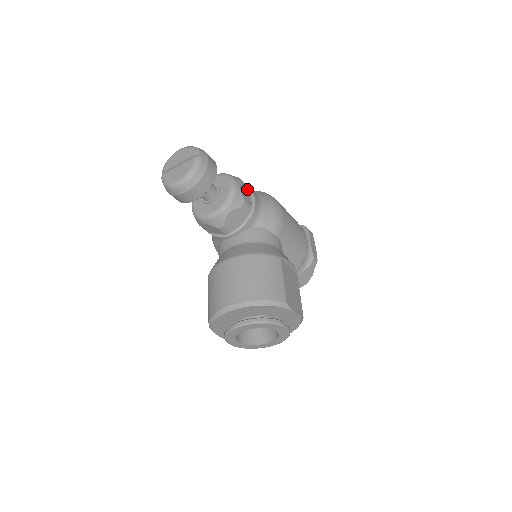
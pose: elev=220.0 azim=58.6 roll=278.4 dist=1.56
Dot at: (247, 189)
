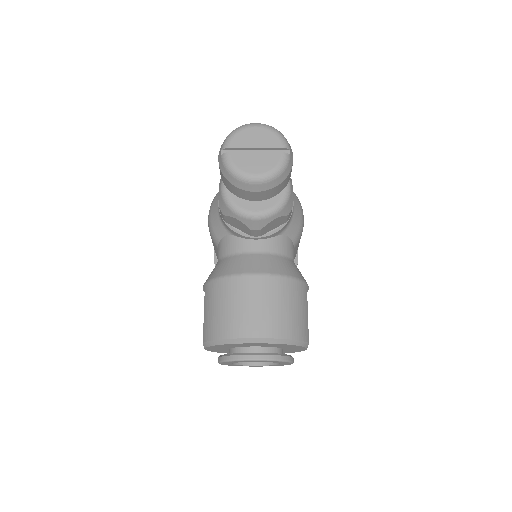
Dot at: occluded
